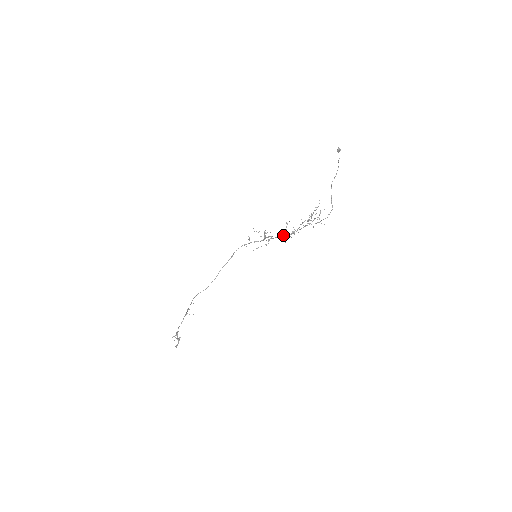
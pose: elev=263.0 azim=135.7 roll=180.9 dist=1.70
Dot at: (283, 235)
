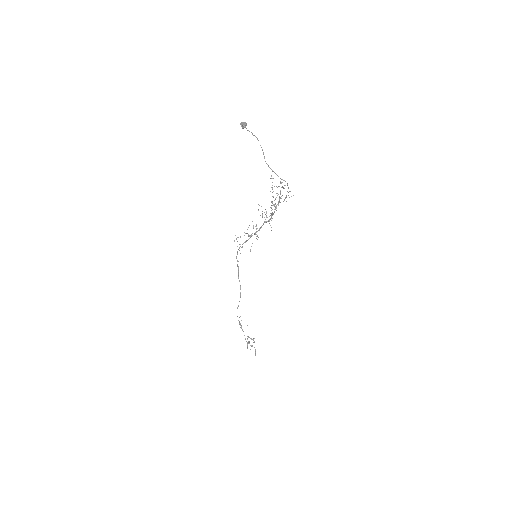
Dot at: occluded
